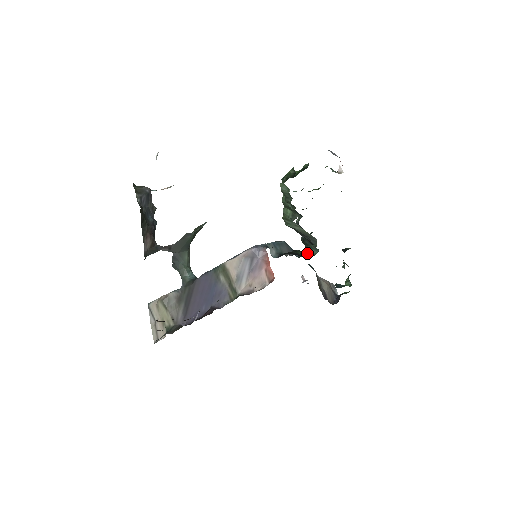
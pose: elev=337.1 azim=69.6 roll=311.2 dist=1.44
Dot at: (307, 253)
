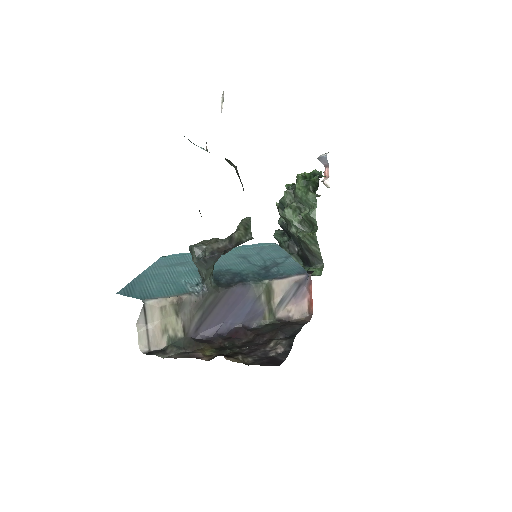
Dot at: occluded
